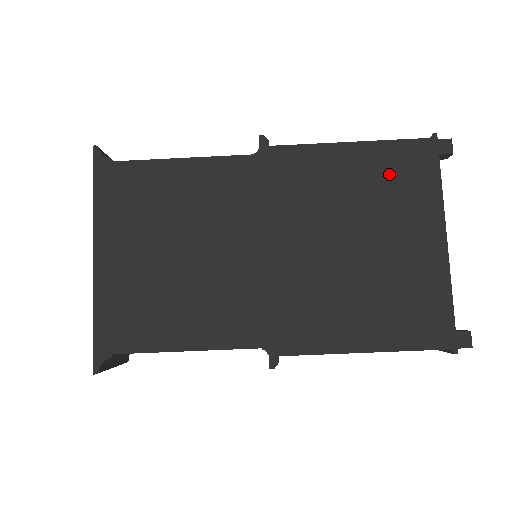
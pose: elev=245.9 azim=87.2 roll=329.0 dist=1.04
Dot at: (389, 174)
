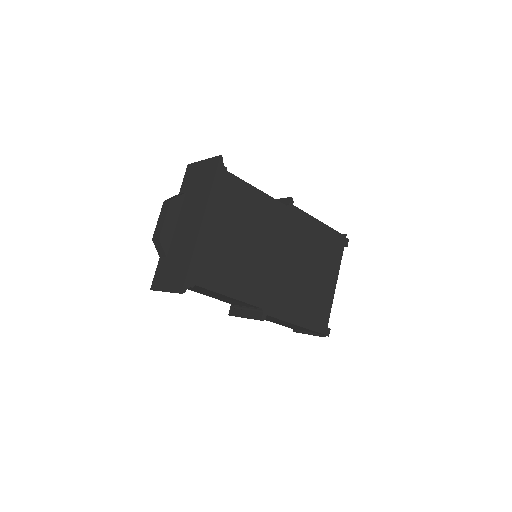
Dot at: (328, 244)
